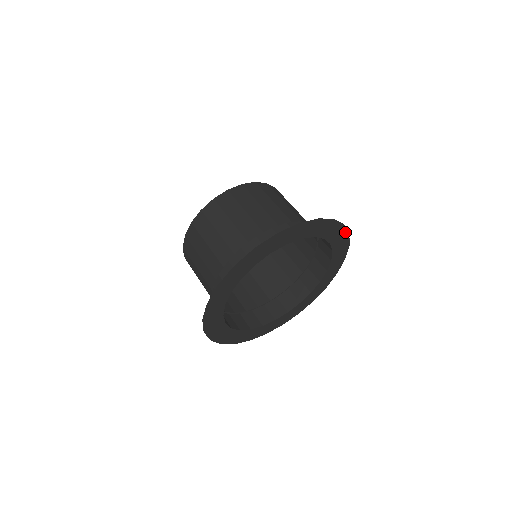
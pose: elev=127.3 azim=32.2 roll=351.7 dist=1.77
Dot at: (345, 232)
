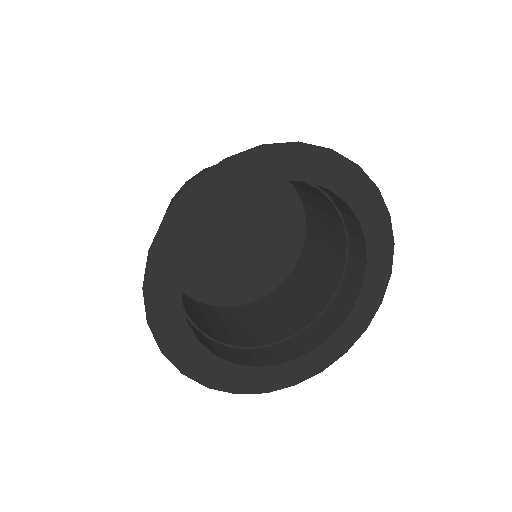
Dot at: (389, 235)
